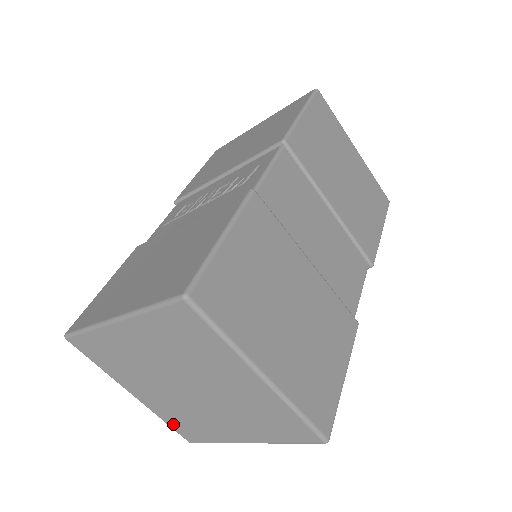
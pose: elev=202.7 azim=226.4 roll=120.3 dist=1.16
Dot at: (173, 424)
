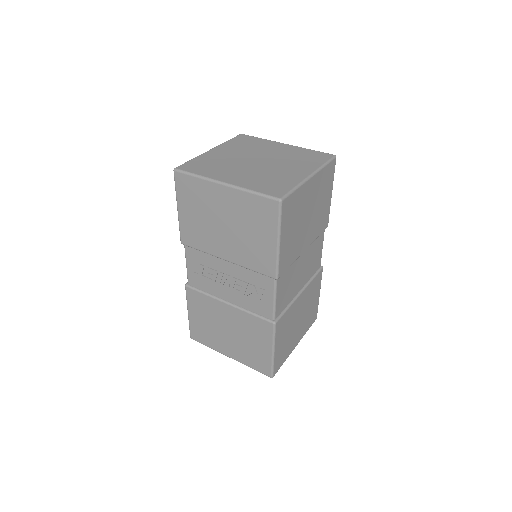
Dot at: occluded
